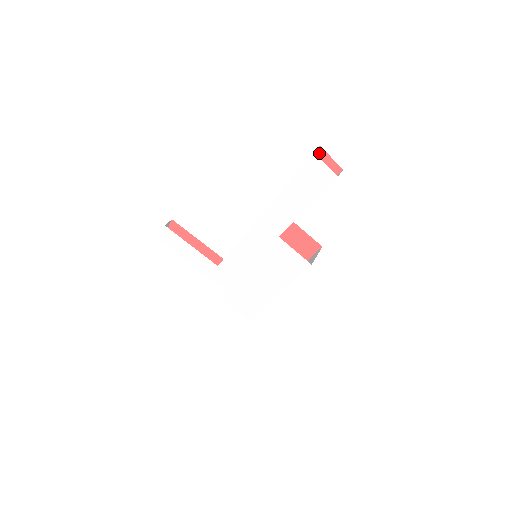
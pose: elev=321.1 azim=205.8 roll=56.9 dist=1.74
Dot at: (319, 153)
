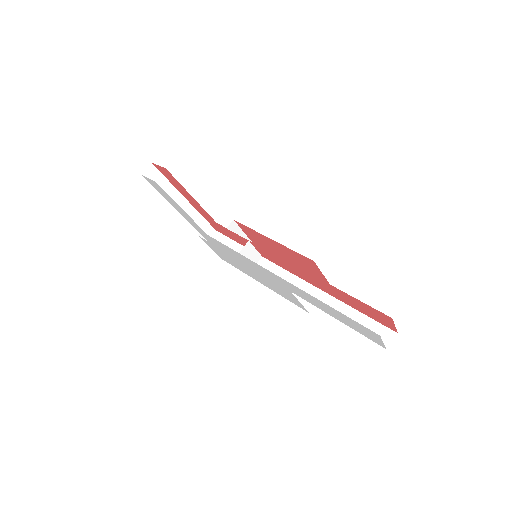
Dot at: (386, 316)
